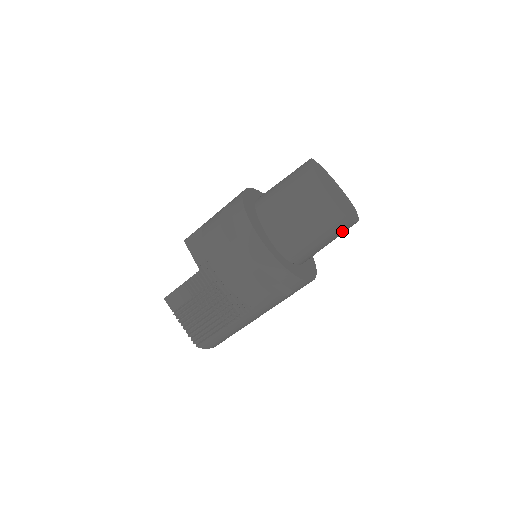
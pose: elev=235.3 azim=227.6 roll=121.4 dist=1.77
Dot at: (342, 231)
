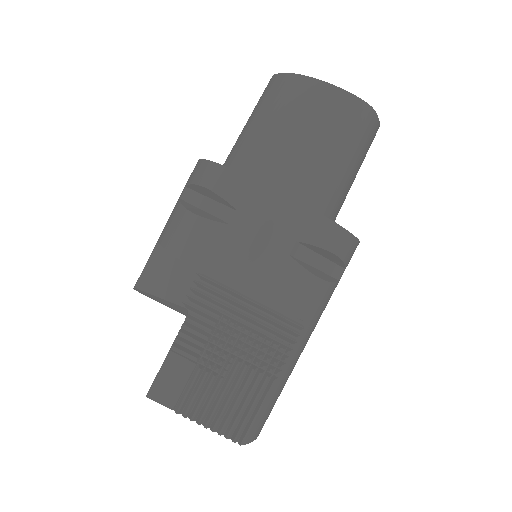
Dot at: (368, 148)
